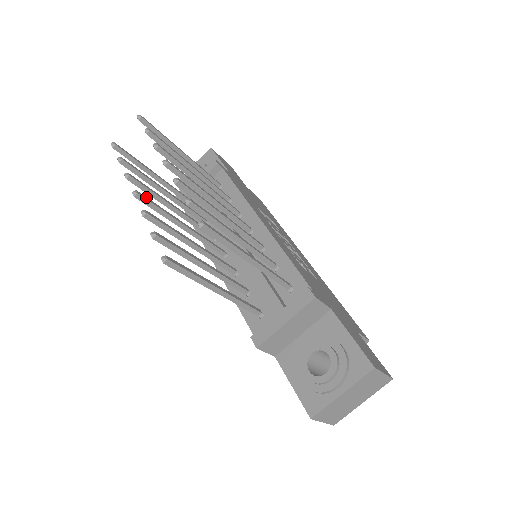
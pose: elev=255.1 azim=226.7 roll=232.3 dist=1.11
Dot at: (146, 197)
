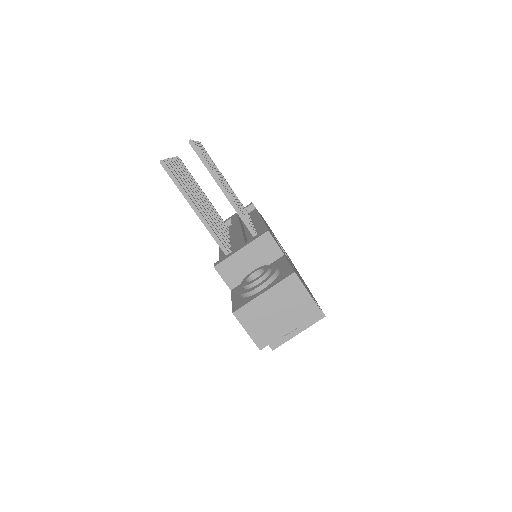
Dot at: occluded
